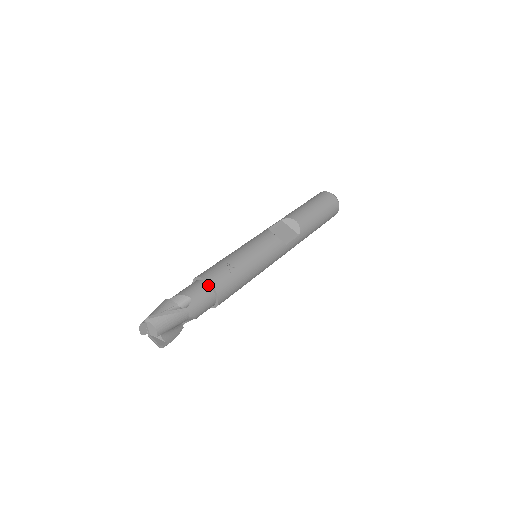
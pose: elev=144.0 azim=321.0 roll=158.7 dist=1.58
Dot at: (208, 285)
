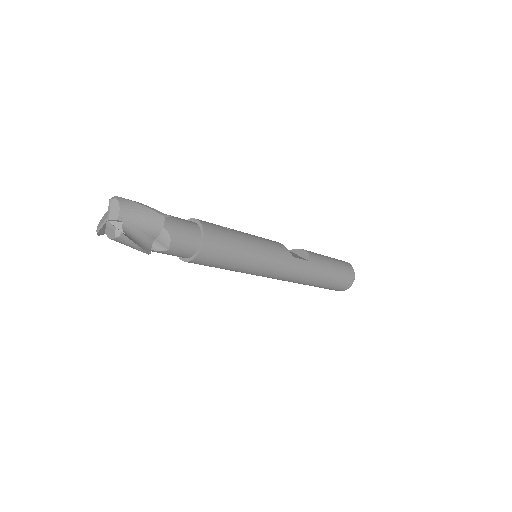
Dot at: (195, 223)
